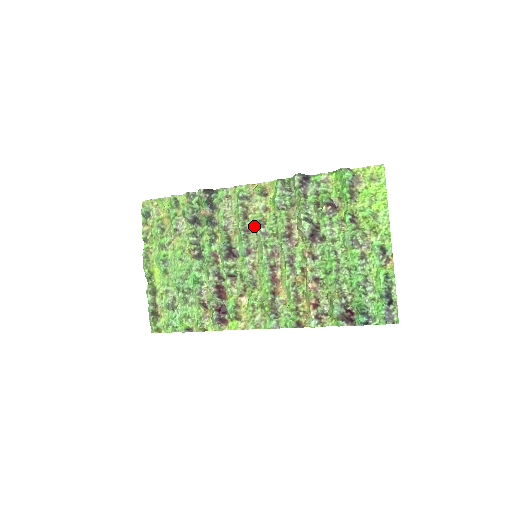
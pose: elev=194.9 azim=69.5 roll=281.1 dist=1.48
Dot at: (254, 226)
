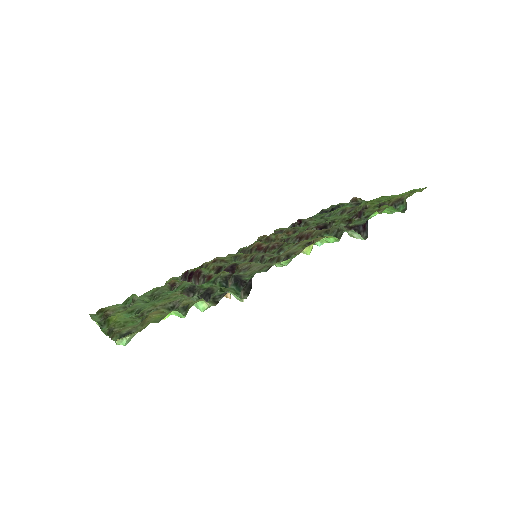
Dot at: (274, 255)
